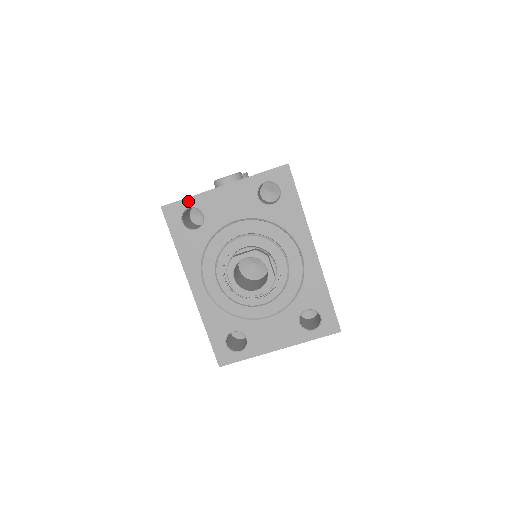
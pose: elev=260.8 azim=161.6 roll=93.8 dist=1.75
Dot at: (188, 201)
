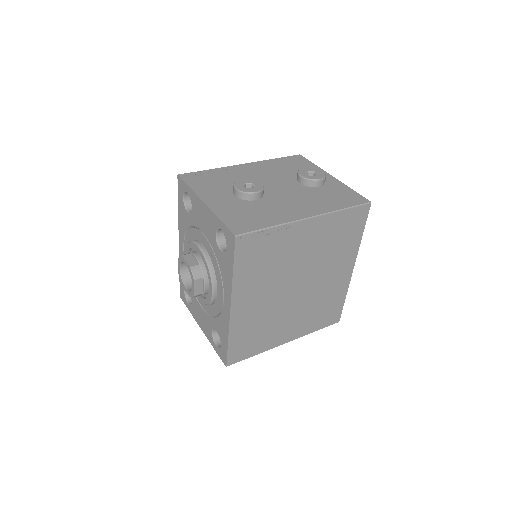
Dot at: (188, 188)
